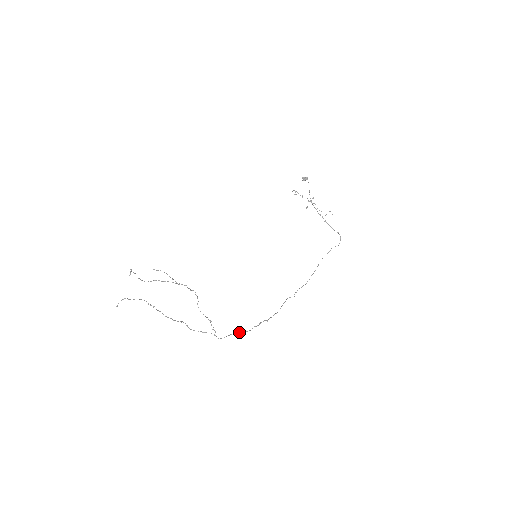
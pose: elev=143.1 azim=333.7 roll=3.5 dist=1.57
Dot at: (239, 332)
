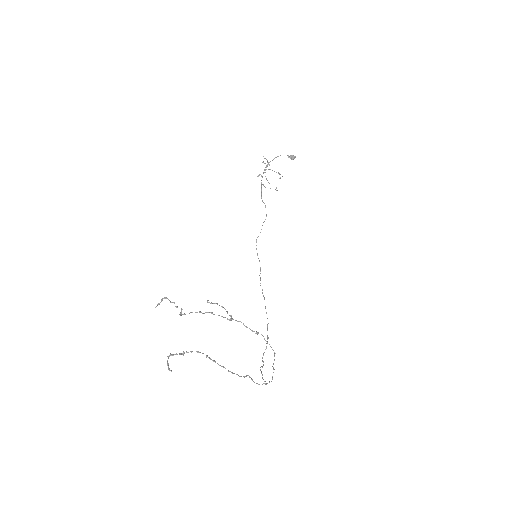
Dot at: (263, 362)
